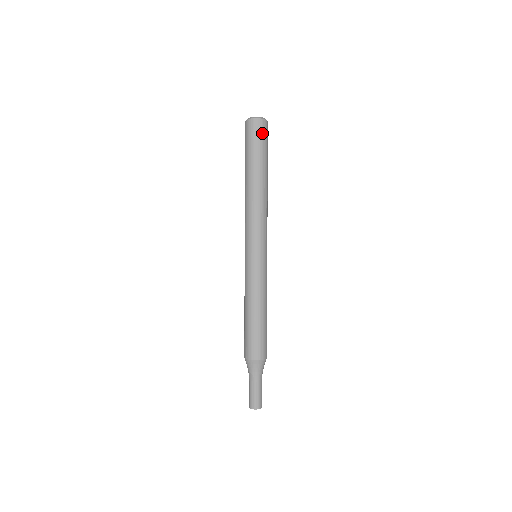
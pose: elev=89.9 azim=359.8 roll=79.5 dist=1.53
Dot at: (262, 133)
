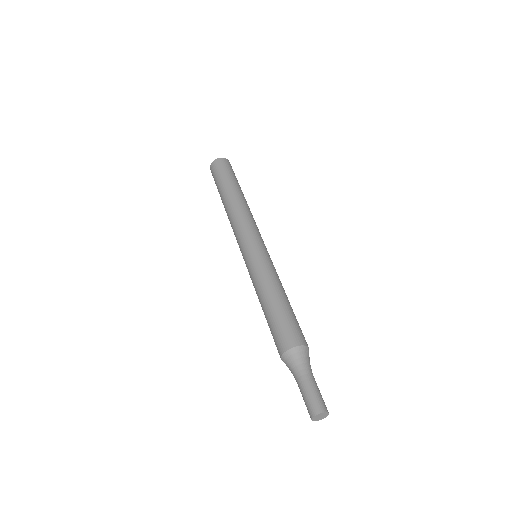
Dot at: (222, 166)
